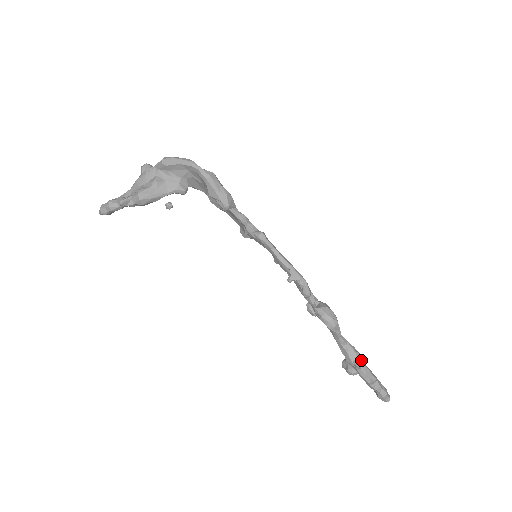
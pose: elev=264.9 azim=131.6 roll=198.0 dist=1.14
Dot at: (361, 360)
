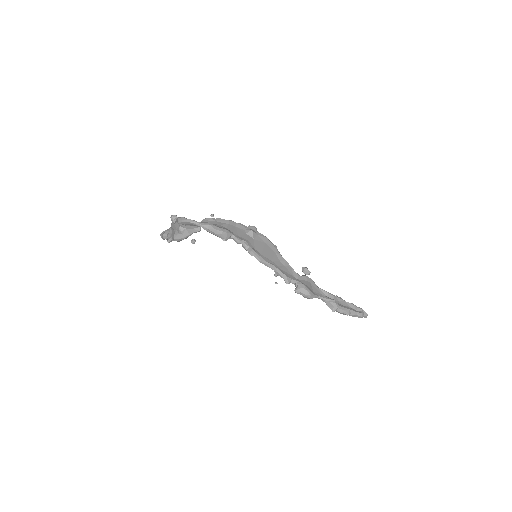
Dot at: (336, 306)
